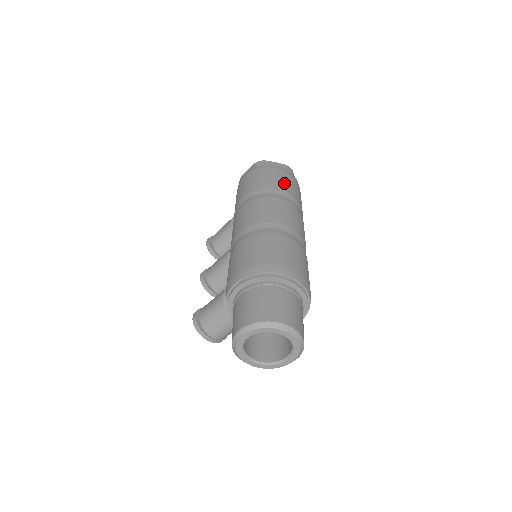
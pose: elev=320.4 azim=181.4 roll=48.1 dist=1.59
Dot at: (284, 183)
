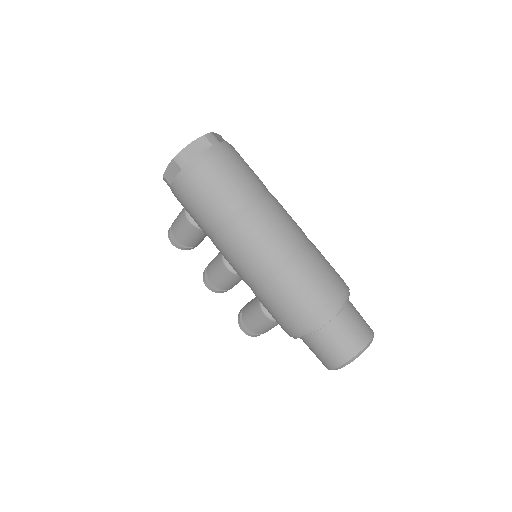
Dot at: (234, 177)
